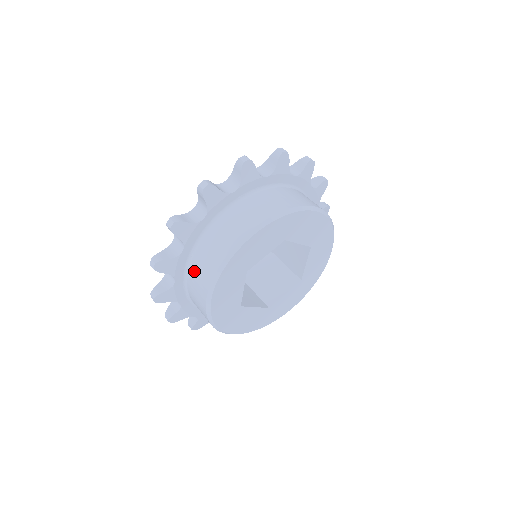
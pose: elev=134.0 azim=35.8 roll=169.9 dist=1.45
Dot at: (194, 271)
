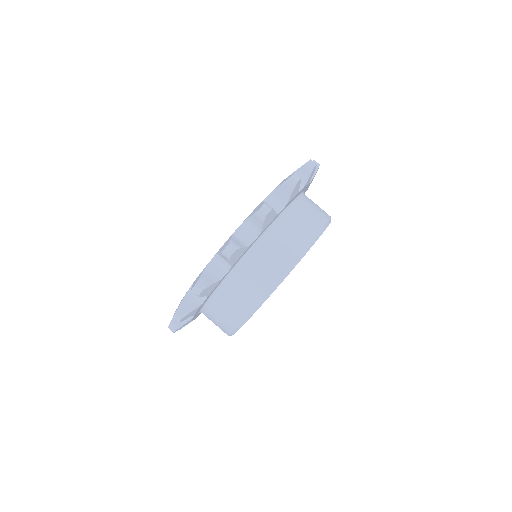
Dot at: (216, 309)
